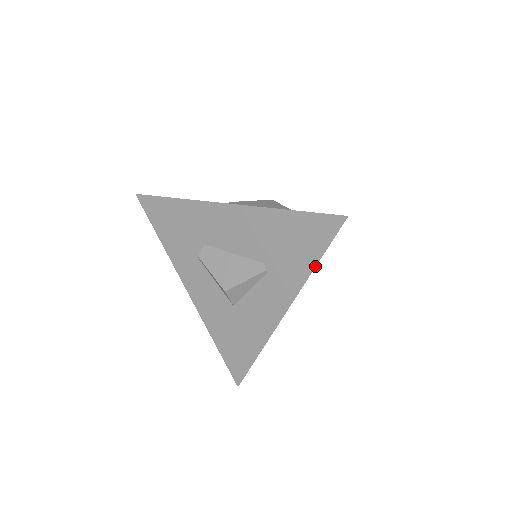
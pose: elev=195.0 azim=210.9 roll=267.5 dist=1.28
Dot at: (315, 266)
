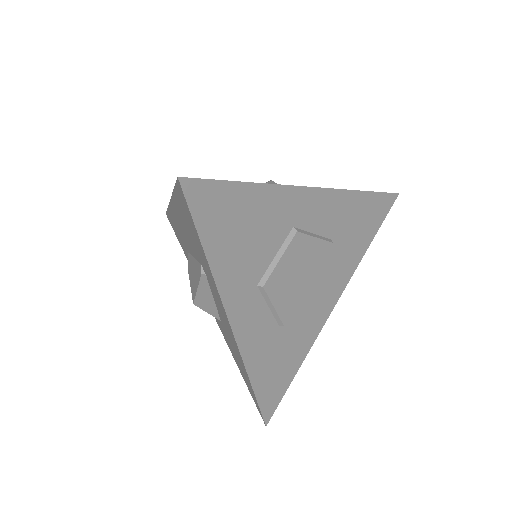
Dot at: (206, 257)
